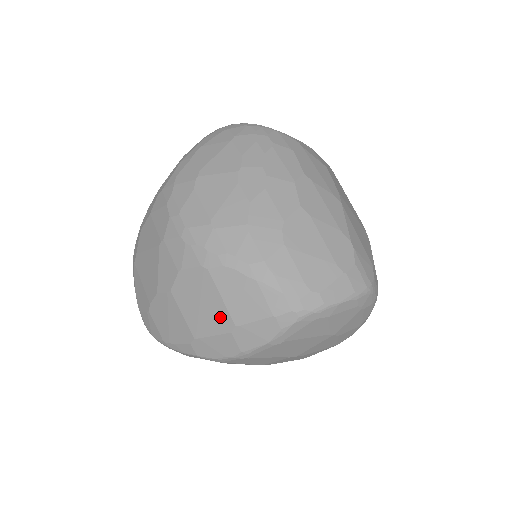
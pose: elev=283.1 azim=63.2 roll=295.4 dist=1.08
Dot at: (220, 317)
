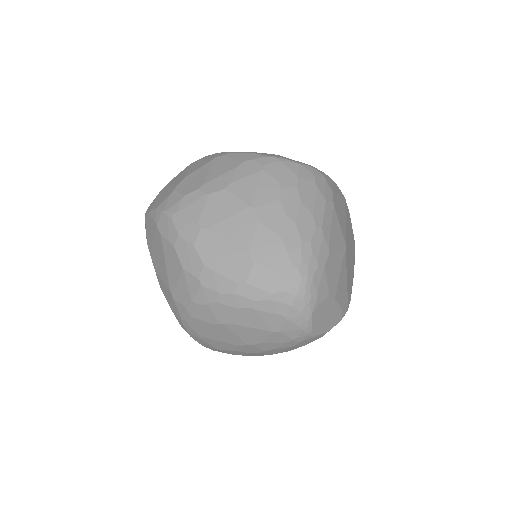
Dot at: occluded
